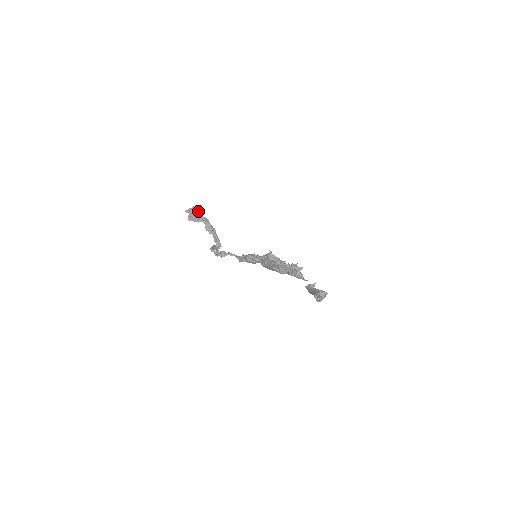
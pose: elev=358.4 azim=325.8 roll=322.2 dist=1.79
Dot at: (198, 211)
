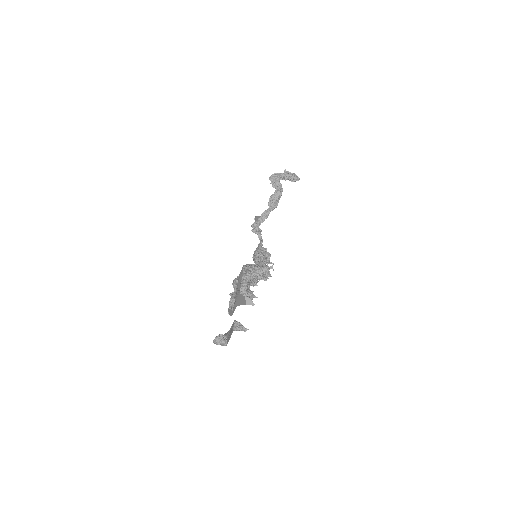
Dot at: (290, 180)
